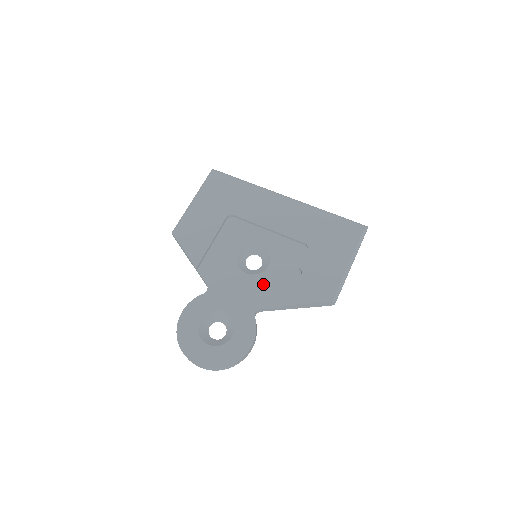
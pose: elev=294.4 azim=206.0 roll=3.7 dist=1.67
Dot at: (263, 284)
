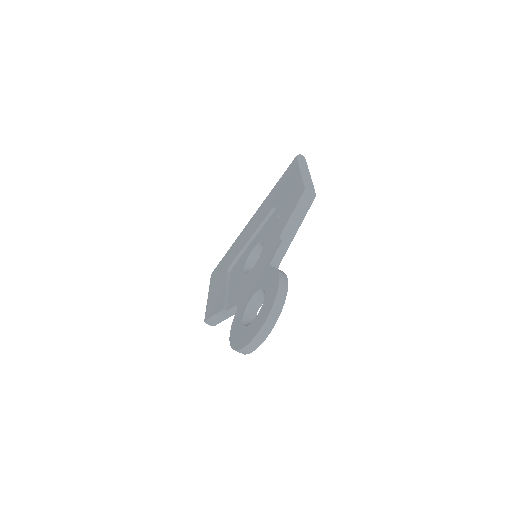
Dot at: (265, 253)
